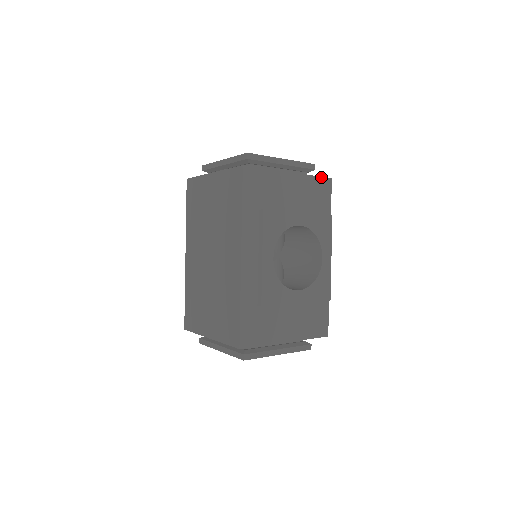
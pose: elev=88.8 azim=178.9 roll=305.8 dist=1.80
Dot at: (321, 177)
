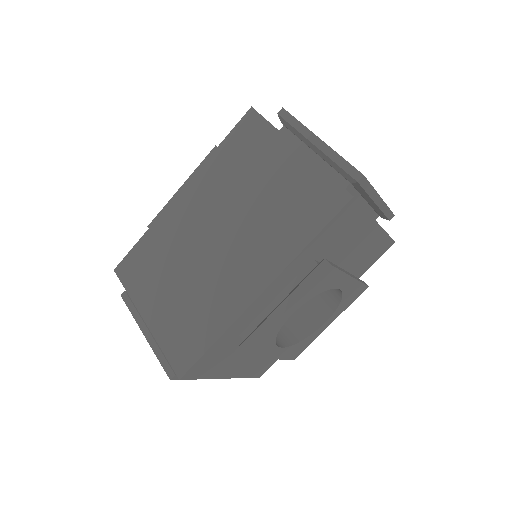
Dot at: occluded
